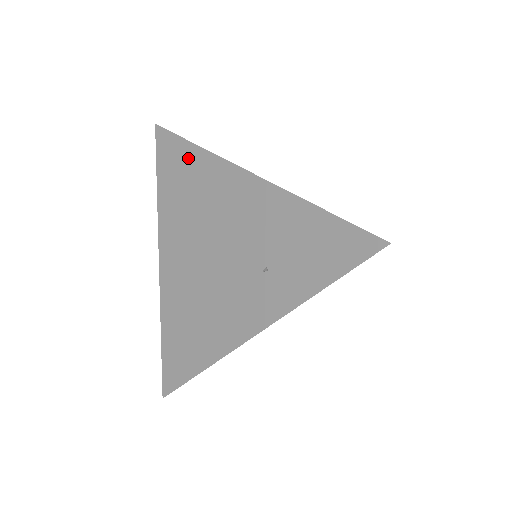
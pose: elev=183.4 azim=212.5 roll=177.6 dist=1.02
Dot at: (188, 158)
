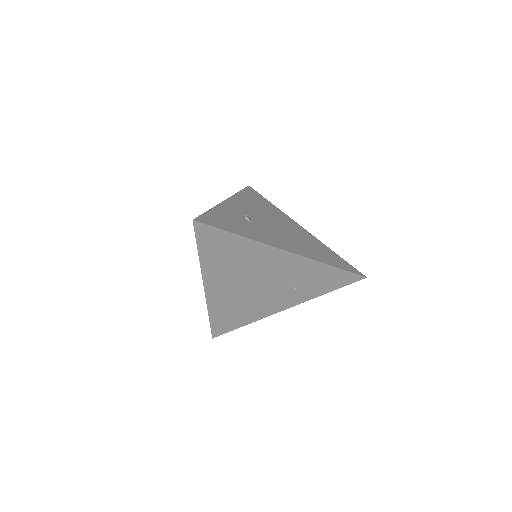
Dot at: (233, 242)
